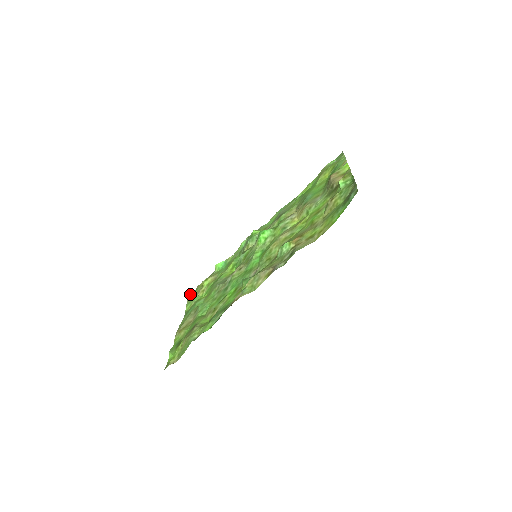
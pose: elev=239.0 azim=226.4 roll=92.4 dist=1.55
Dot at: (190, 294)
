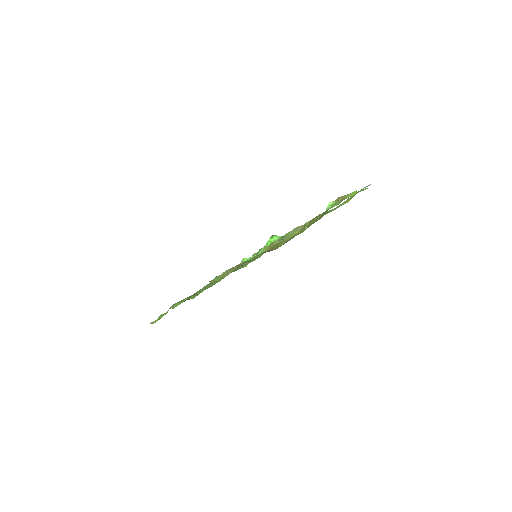
Dot at: occluded
